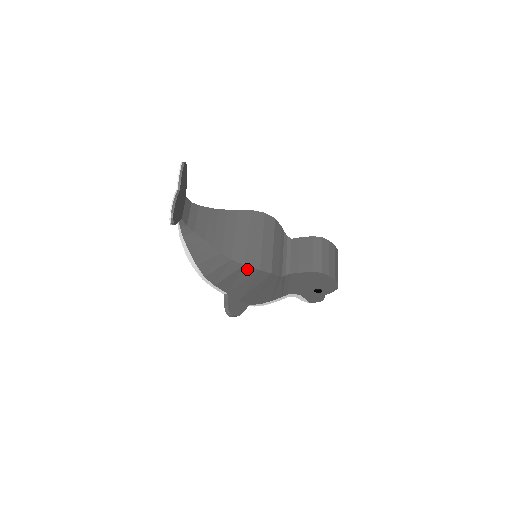
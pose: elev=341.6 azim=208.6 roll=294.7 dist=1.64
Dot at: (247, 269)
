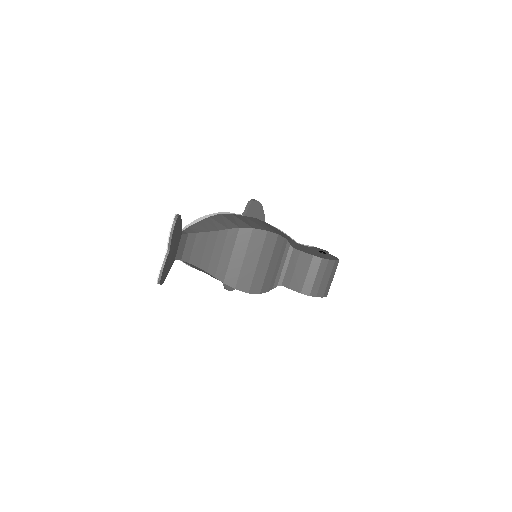
Dot at: (238, 289)
